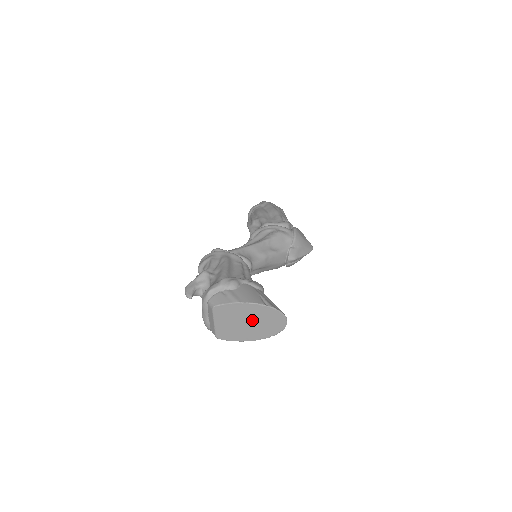
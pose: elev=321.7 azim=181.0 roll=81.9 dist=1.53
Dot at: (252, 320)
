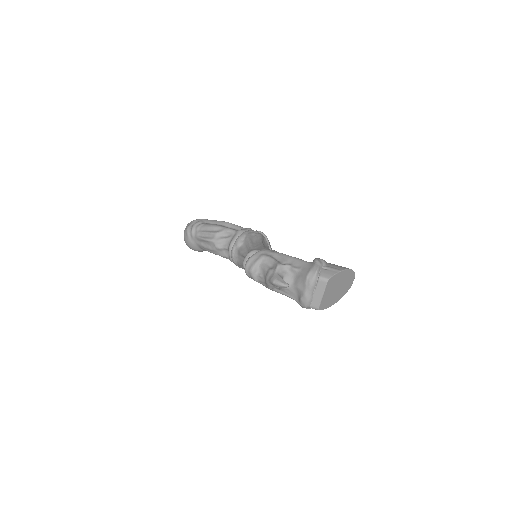
Dot at: (341, 285)
